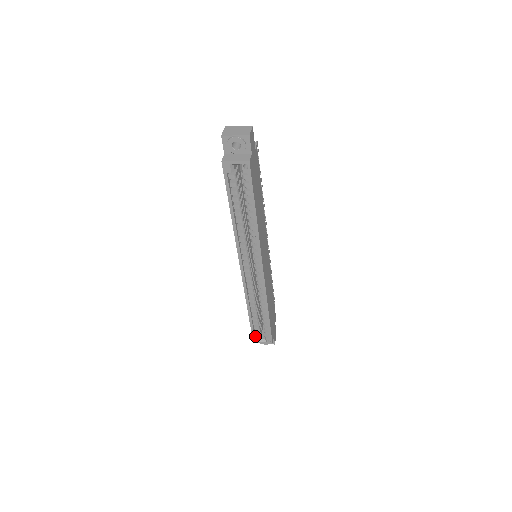
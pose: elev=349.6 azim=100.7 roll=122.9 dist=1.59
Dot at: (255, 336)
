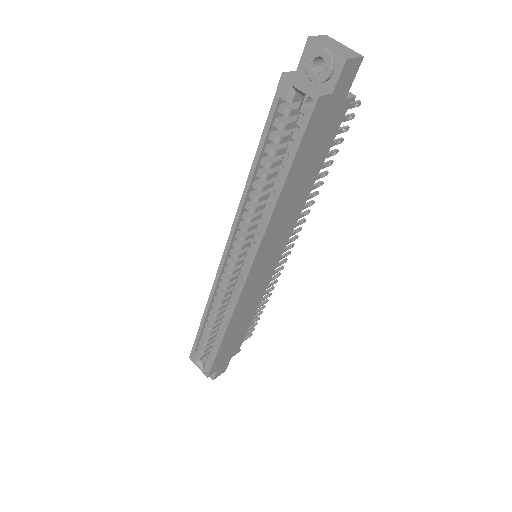
Dot at: (195, 352)
